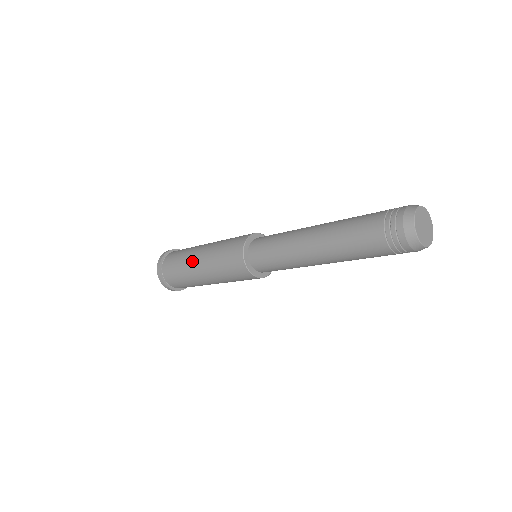
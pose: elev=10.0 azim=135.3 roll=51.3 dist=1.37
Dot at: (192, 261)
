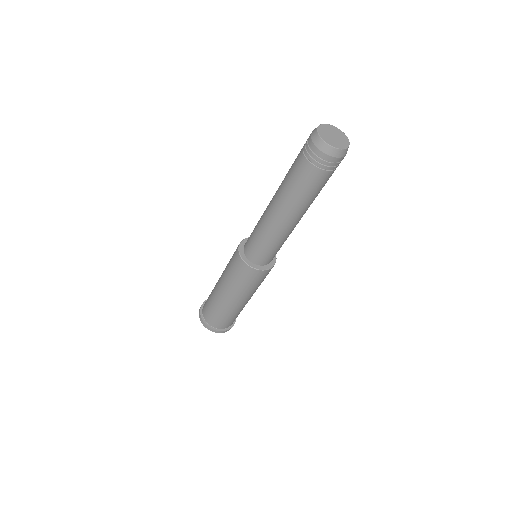
Dot at: (217, 294)
